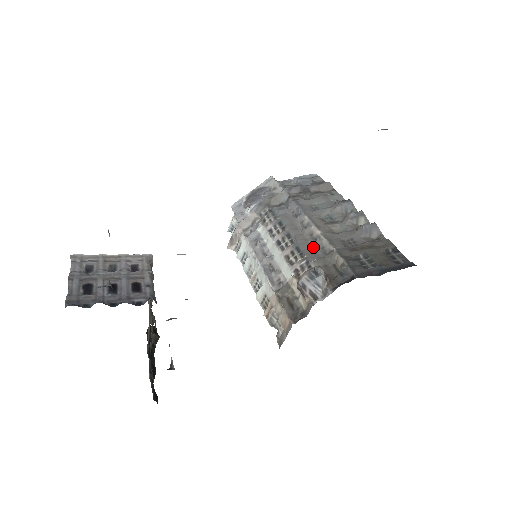
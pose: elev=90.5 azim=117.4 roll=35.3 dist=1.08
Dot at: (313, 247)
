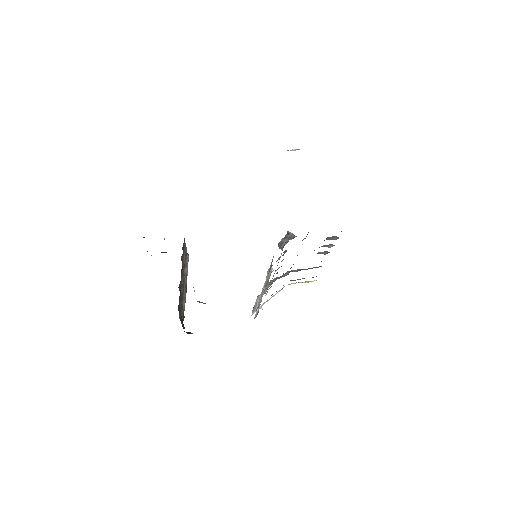
Dot at: occluded
